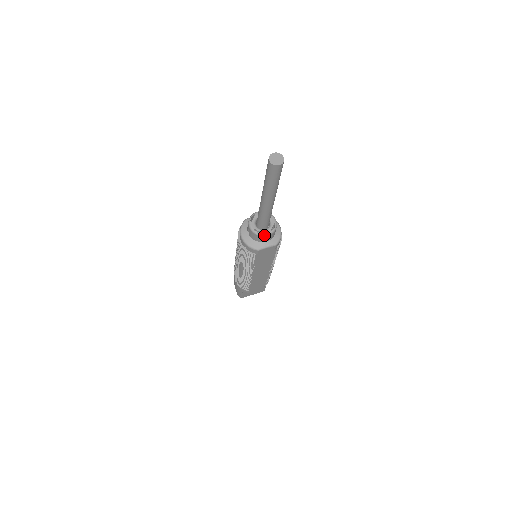
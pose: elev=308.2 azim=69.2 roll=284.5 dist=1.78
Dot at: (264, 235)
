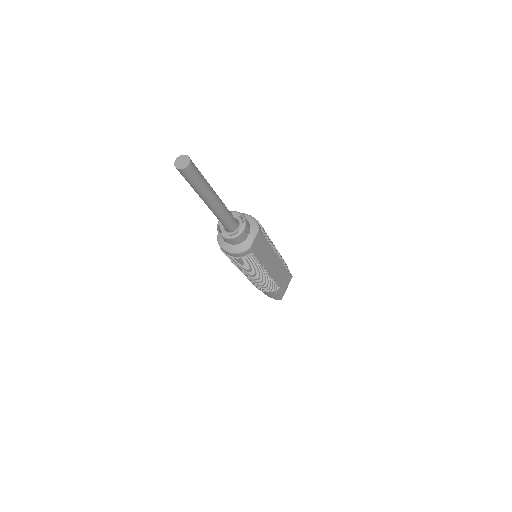
Dot at: (241, 232)
